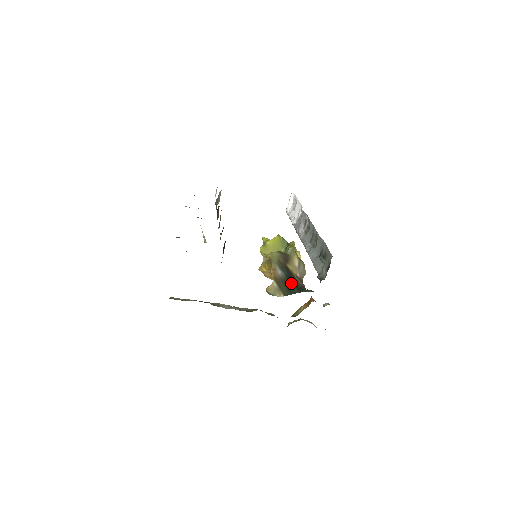
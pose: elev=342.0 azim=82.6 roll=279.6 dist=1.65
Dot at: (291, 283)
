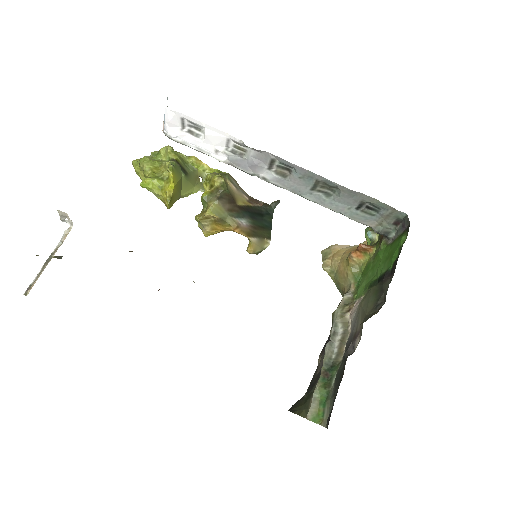
Dot at: (259, 218)
